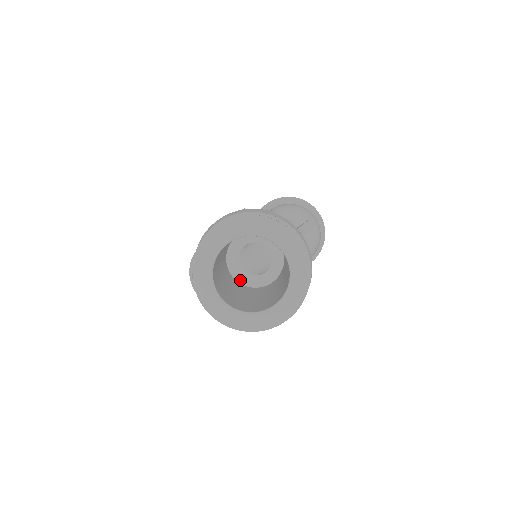
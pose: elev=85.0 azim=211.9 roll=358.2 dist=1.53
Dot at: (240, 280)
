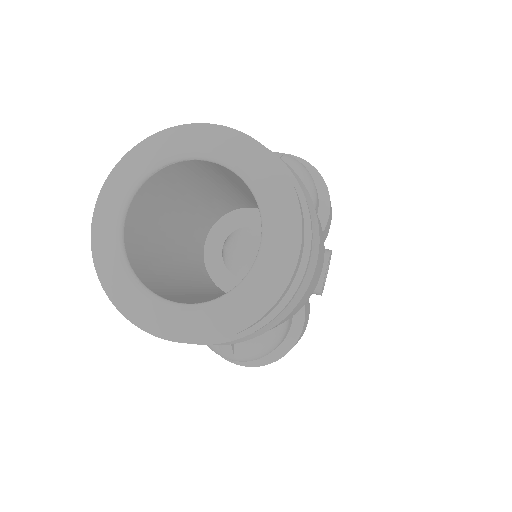
Dot at: occluded
